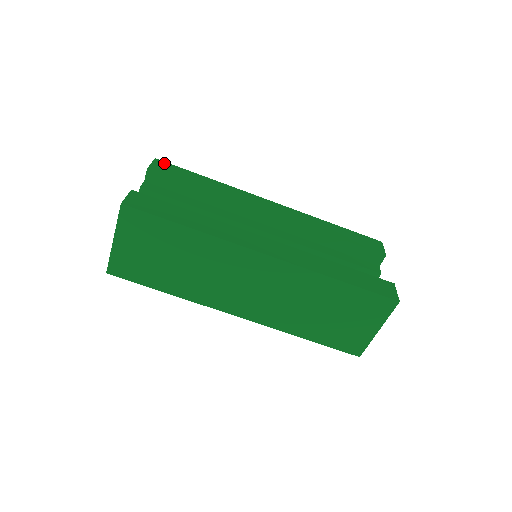
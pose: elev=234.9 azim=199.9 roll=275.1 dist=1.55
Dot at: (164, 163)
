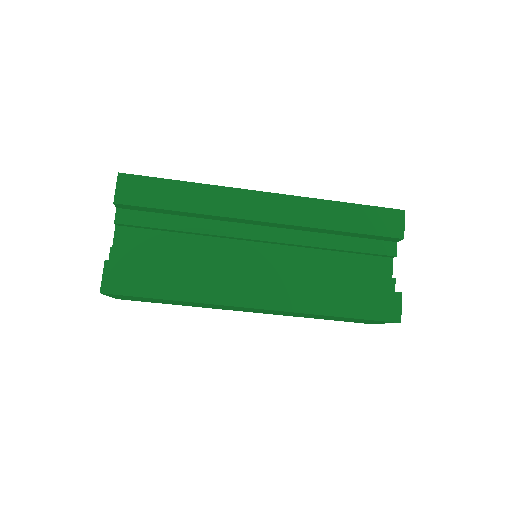
Dot at: (130, 178)
